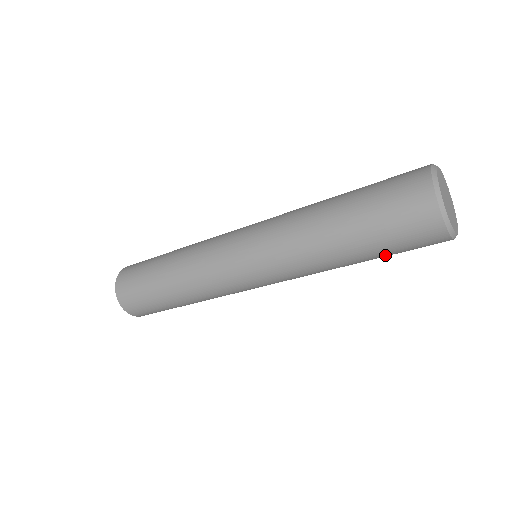
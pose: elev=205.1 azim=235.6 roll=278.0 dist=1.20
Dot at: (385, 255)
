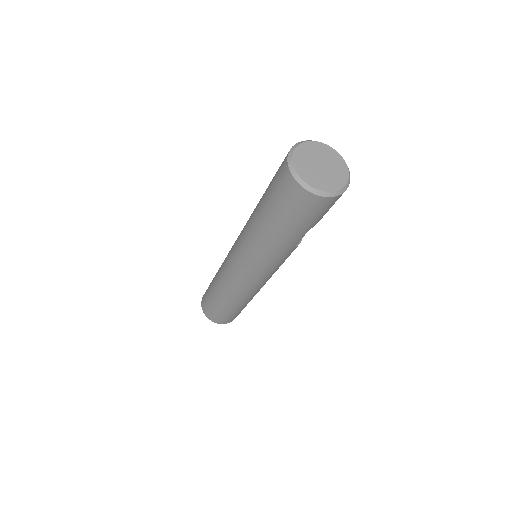
Dot at: (297, 227)
